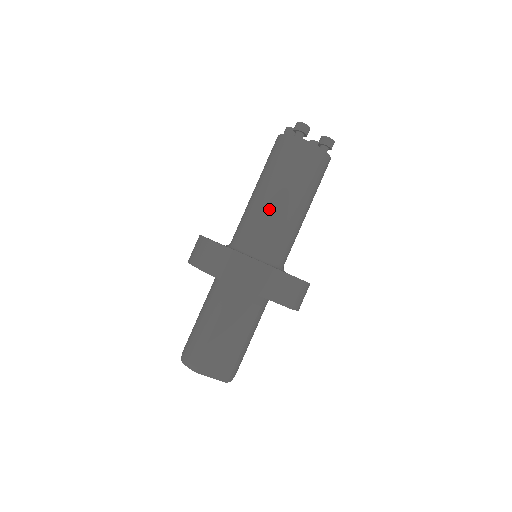
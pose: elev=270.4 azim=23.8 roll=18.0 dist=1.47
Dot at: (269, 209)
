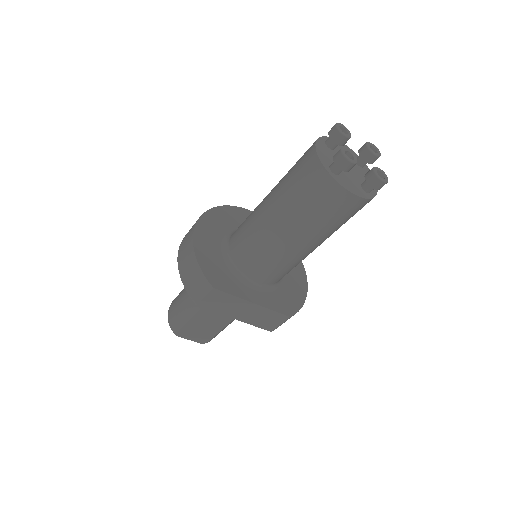
Dot at: (271, 242)
